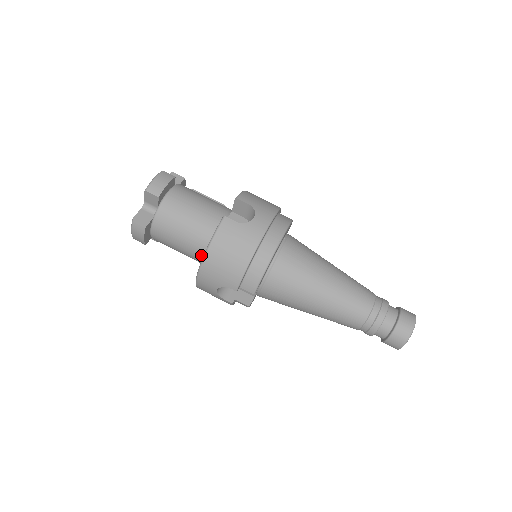
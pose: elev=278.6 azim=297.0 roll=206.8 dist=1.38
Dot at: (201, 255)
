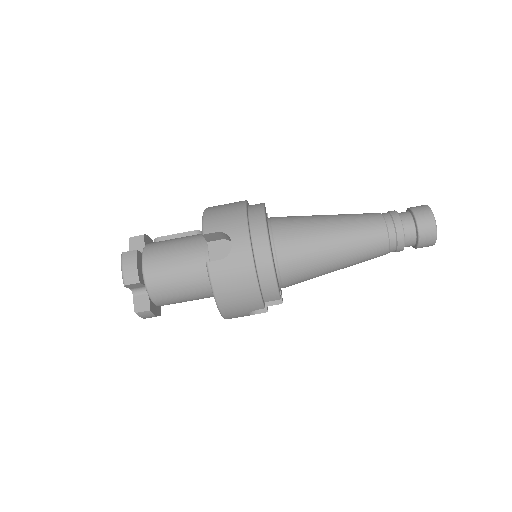
Dot at: (212, 295)
